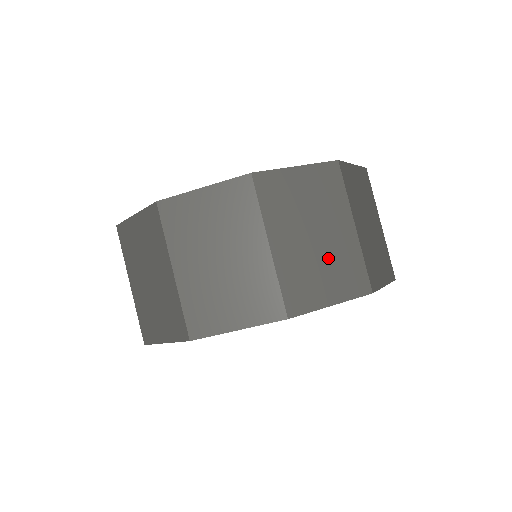
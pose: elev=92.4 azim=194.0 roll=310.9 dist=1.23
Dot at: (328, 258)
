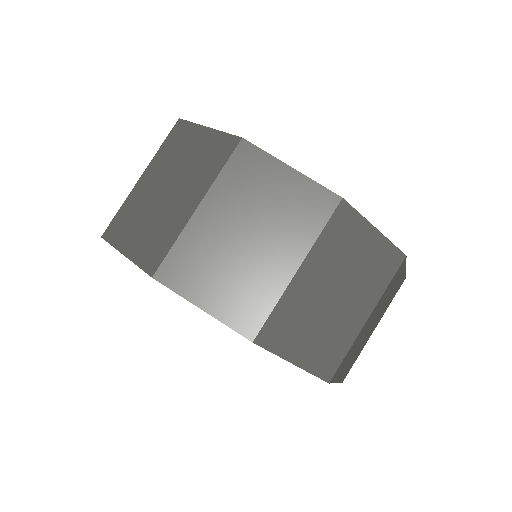
Dot at: (327, 324)
